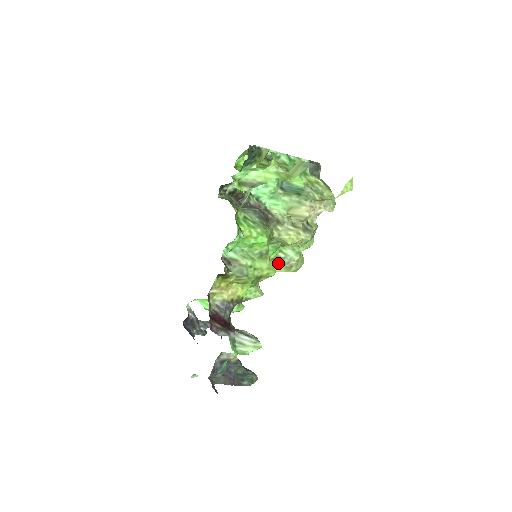
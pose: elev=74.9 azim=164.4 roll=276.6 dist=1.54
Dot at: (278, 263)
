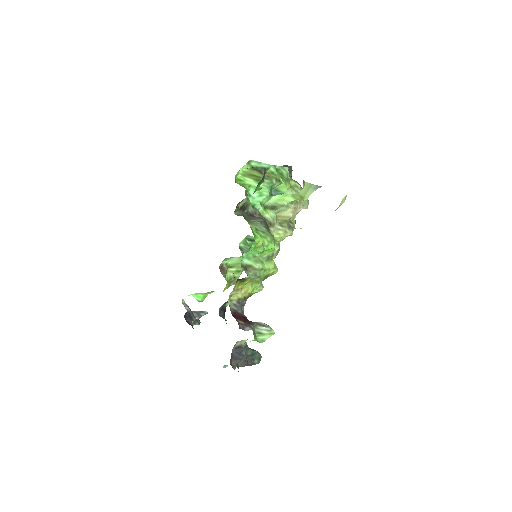
Dot at: occluded
